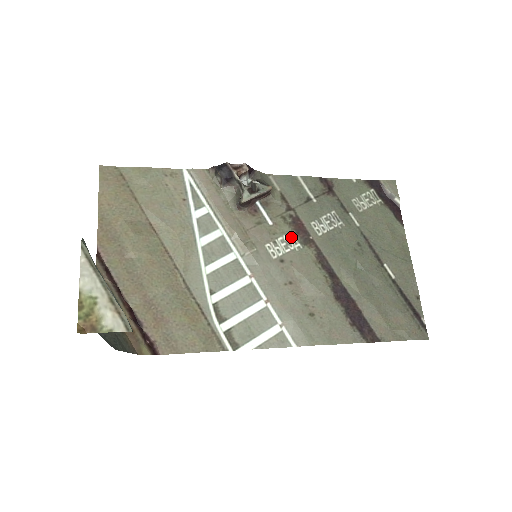
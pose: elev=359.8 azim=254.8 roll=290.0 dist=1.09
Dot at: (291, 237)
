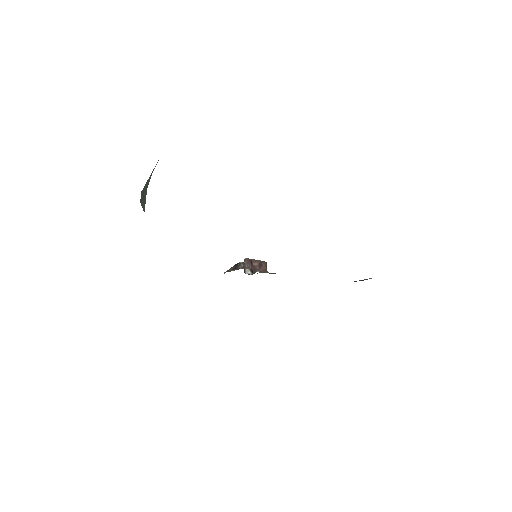
Dot at: occluded
